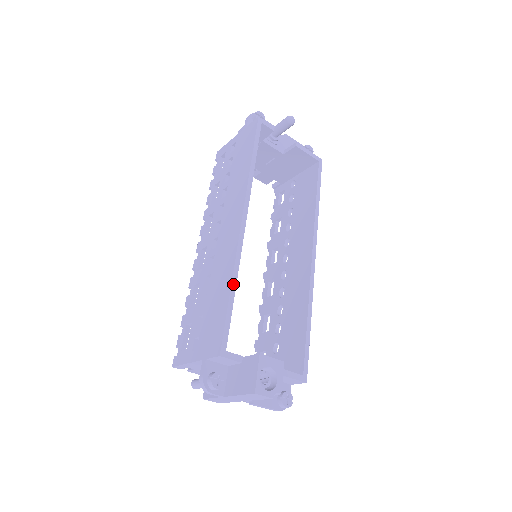
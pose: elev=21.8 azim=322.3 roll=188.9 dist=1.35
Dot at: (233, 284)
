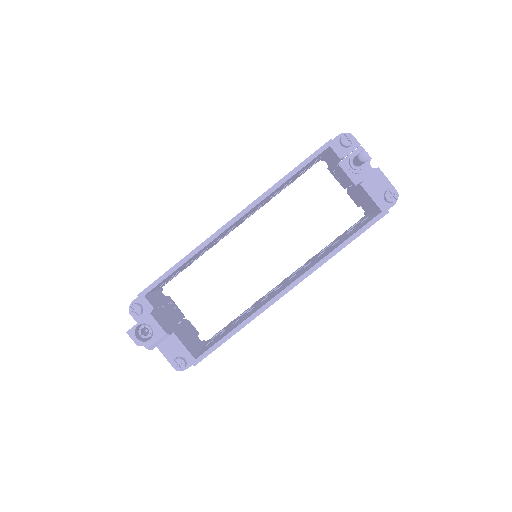
Dot at: (185, 259)
